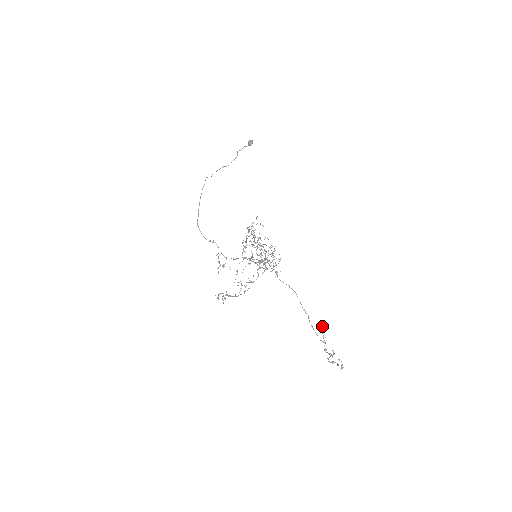
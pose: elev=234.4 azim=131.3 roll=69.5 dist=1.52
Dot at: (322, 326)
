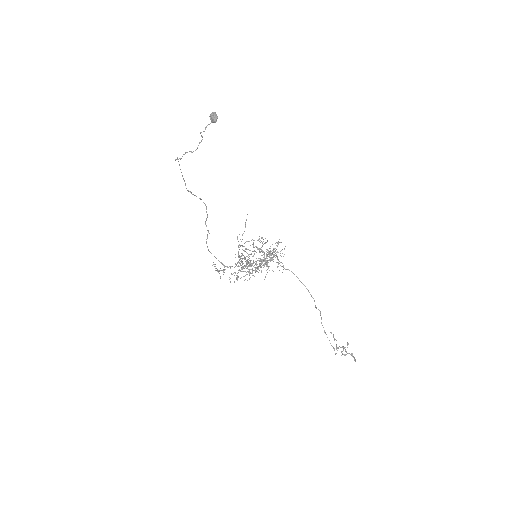
Dot at: occluded
